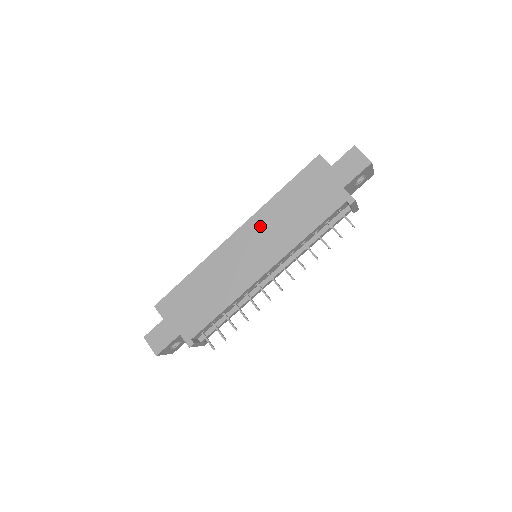
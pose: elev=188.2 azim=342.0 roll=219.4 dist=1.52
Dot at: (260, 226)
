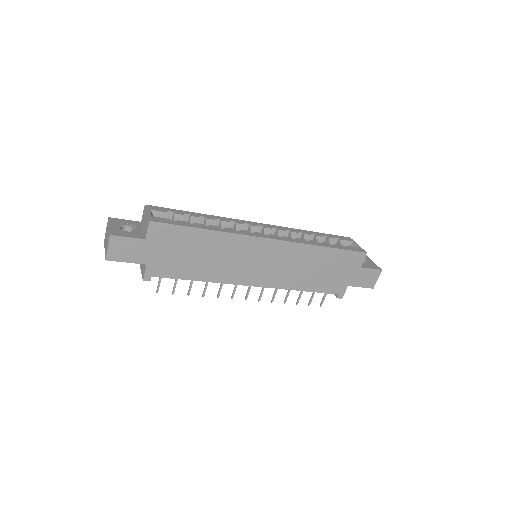
Dot at: (289, 254)
